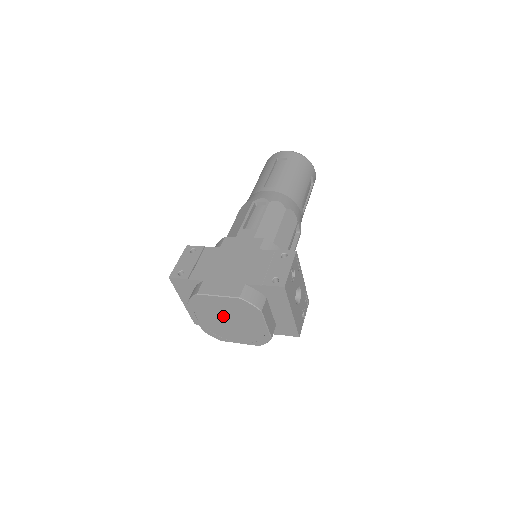
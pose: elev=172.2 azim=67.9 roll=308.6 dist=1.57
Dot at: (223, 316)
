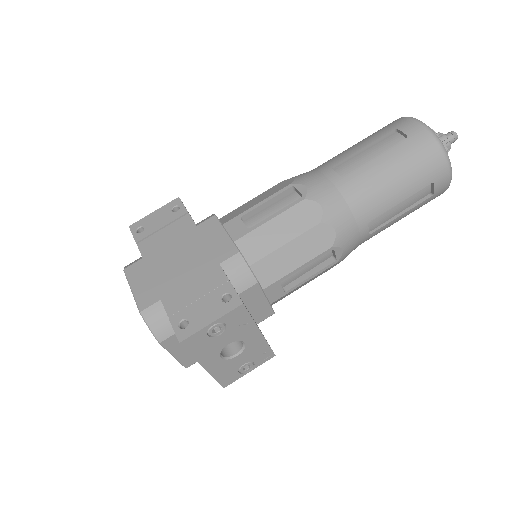
Dot at: occluded
